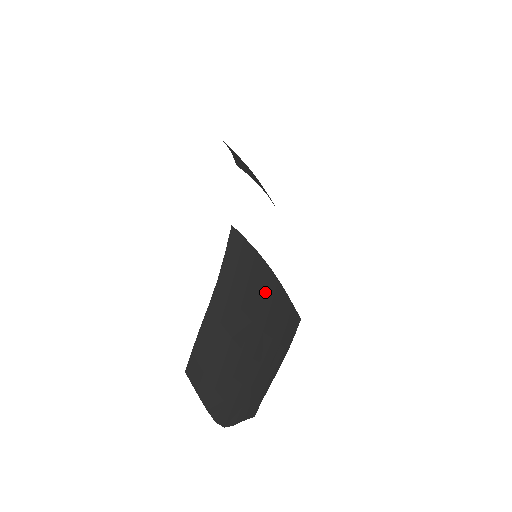
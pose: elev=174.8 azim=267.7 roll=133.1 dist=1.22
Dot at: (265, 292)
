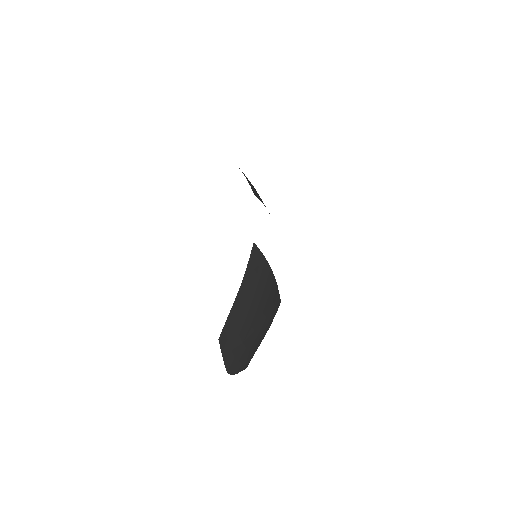
Dot at: (267, 286)
